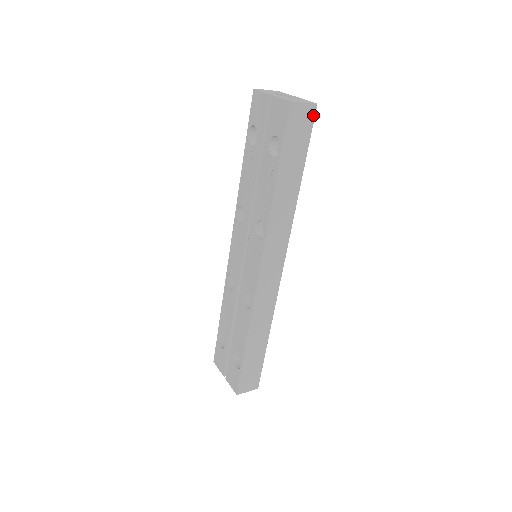
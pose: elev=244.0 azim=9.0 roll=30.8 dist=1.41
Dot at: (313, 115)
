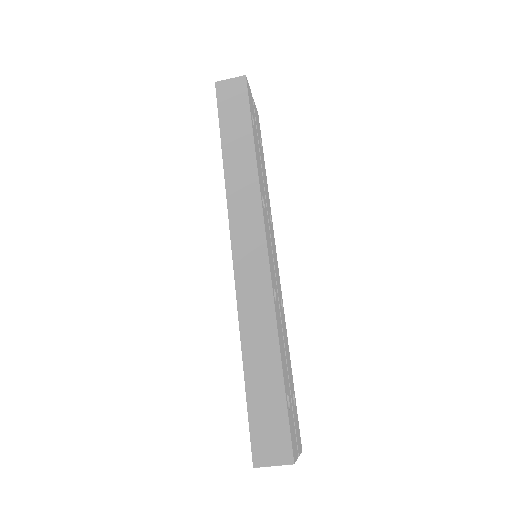
Dot at: (244, 85)
